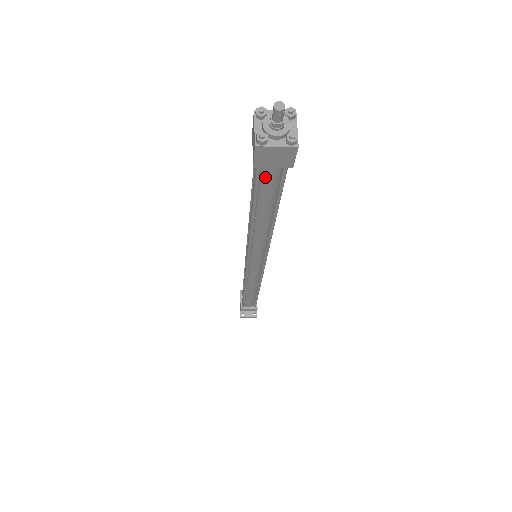
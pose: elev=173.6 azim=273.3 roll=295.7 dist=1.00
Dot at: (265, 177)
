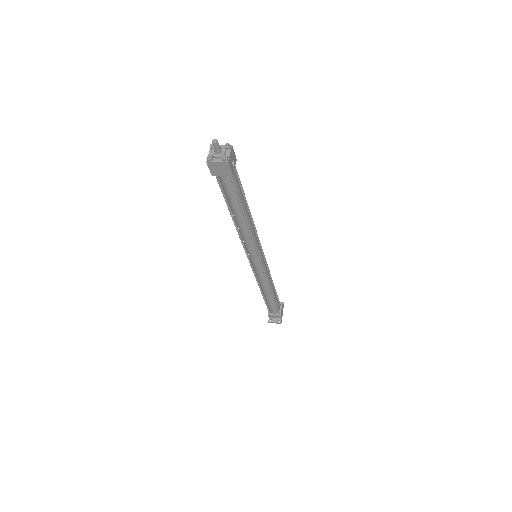
Dot at: (224, 184)
